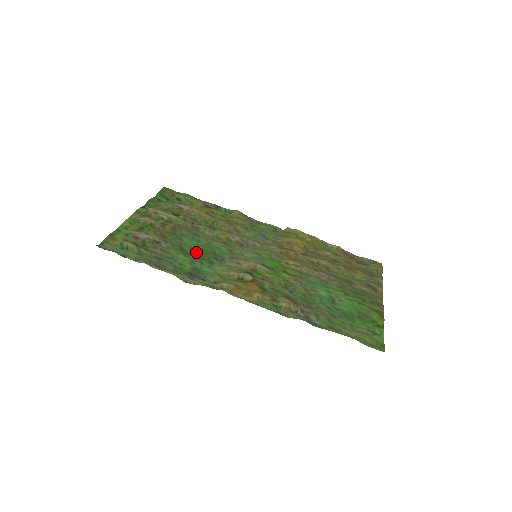
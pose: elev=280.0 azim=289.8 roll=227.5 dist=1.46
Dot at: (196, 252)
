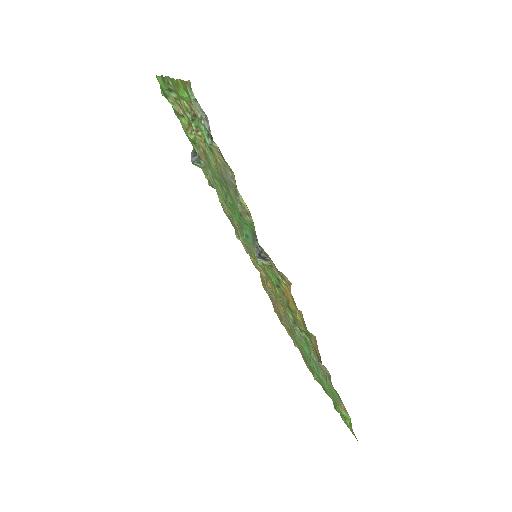
Dot at: occluded
